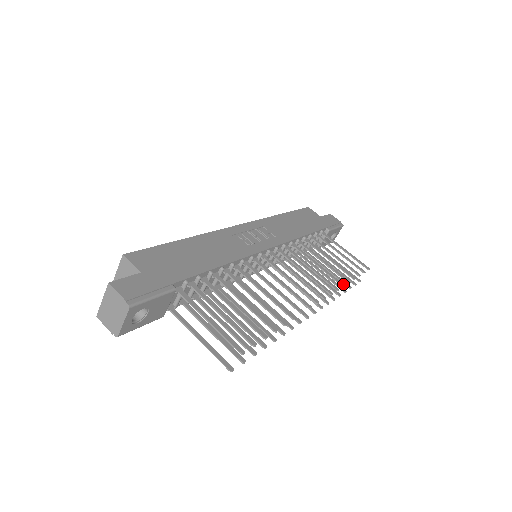
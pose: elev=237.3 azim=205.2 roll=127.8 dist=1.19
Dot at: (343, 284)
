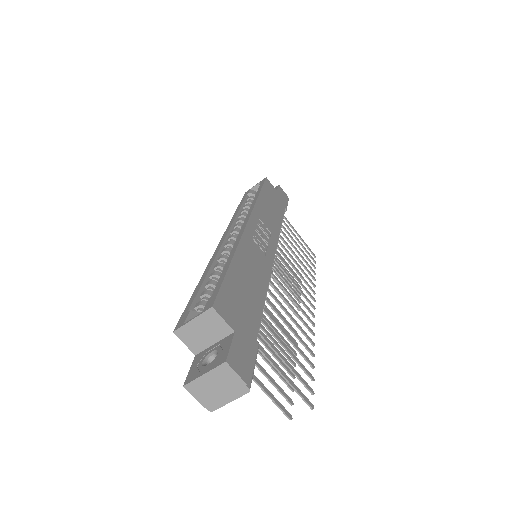
Dot at: (314, 284)
